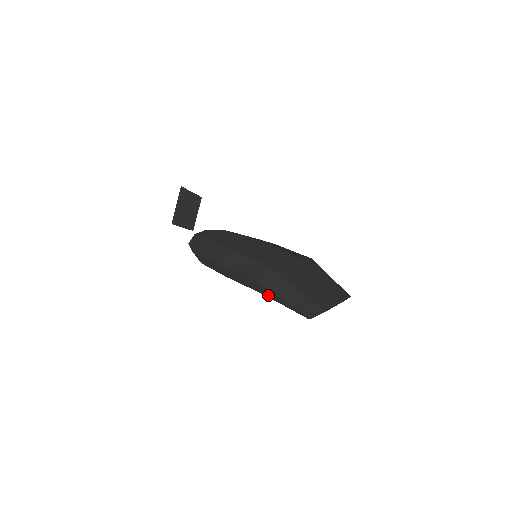
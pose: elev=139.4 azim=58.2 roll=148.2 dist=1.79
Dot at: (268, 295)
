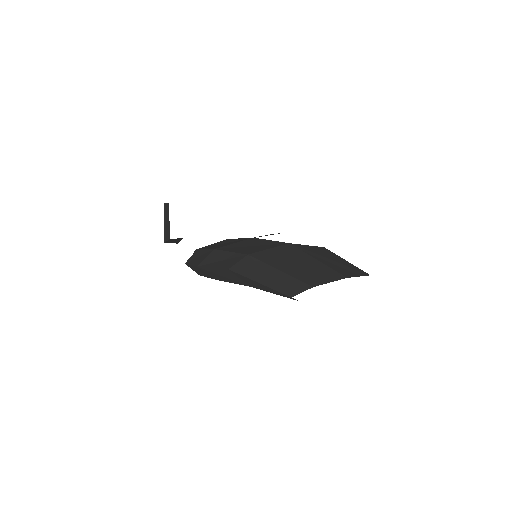
Dot at: (250, 284)
